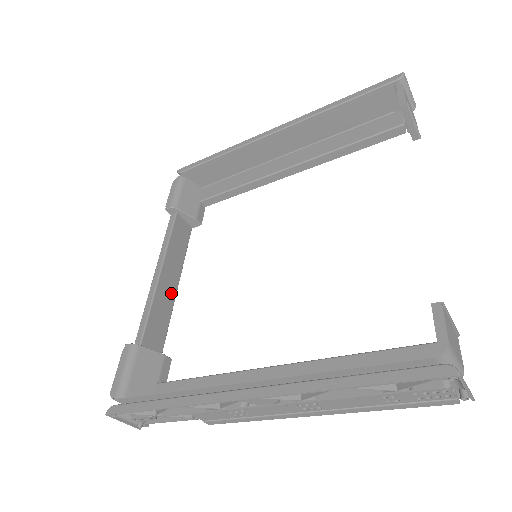
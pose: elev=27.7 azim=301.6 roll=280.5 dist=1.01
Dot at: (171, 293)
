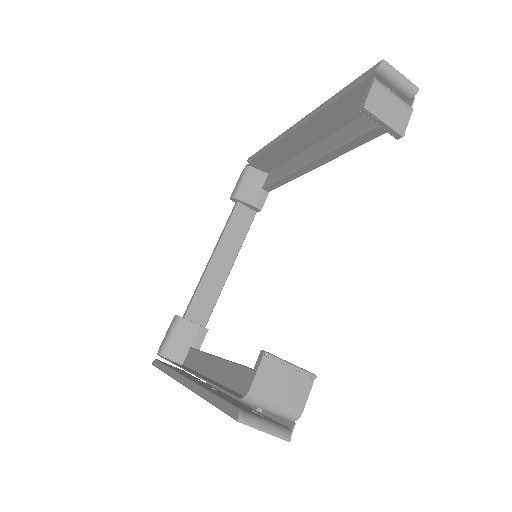
Dot at: (223, 274)
